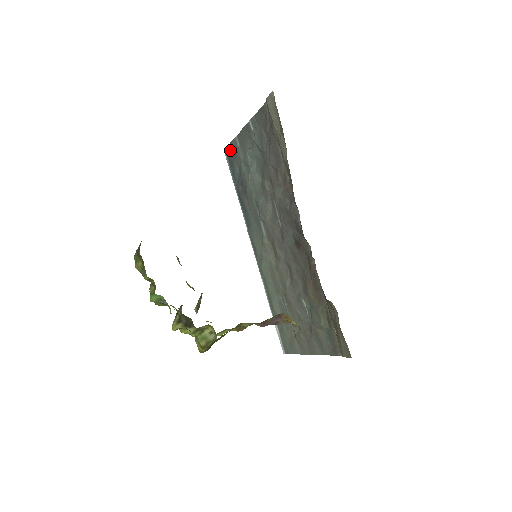
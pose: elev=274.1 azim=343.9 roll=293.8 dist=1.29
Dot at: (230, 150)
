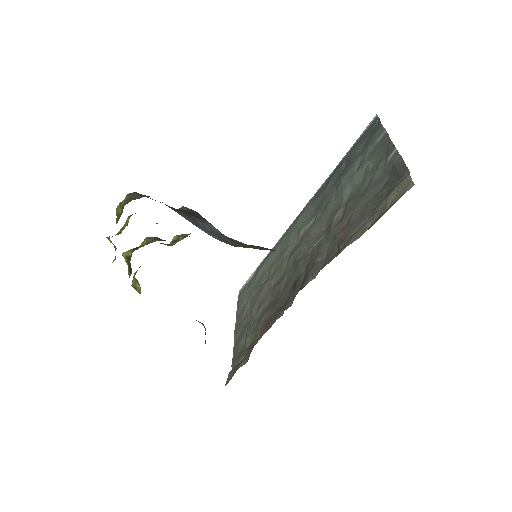
Dot at: (376, 126)
